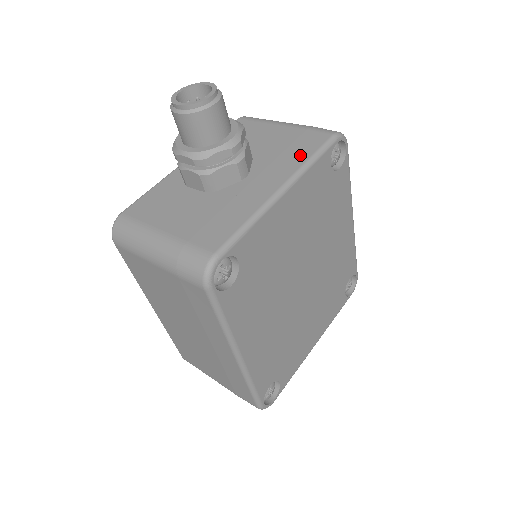
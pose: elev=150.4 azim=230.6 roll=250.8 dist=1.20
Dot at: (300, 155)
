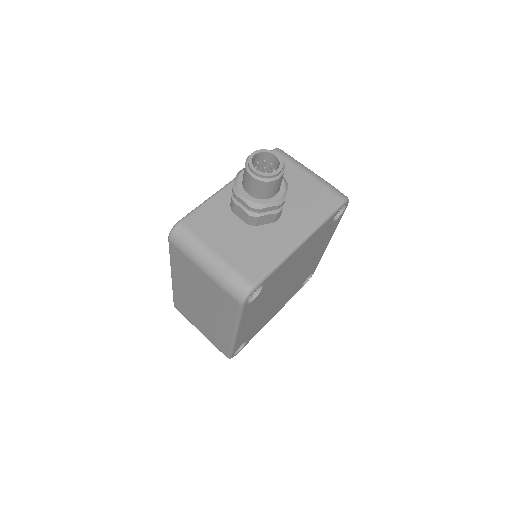
Dot at: (318, 212)
